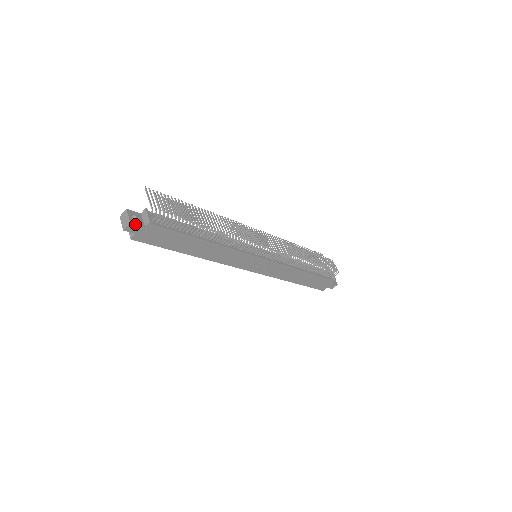
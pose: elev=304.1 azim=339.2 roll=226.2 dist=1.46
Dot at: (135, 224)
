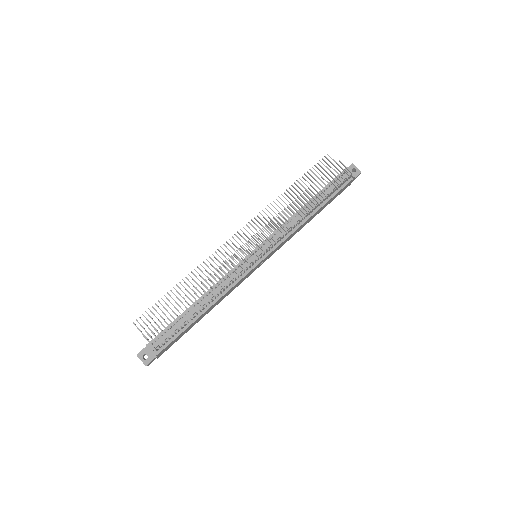
Dot at: (149, 362)
